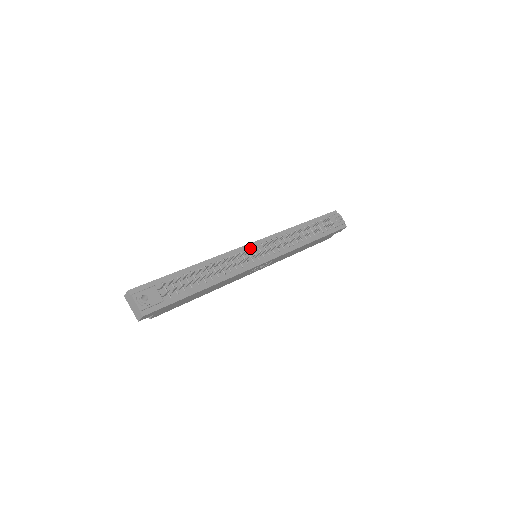
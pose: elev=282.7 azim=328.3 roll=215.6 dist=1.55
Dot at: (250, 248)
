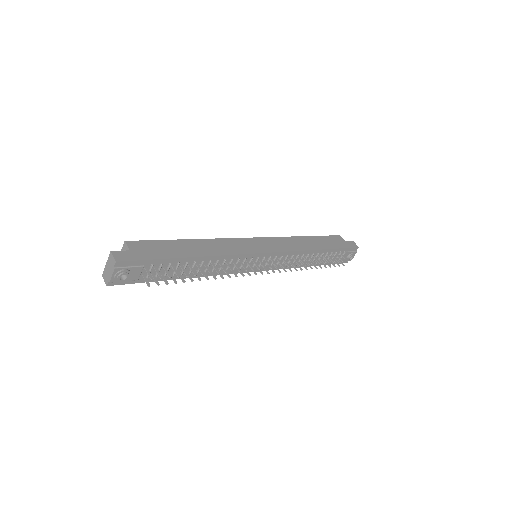
Dot at: occluded
